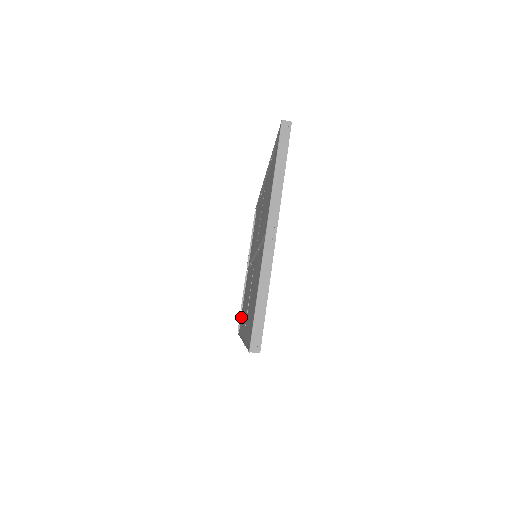
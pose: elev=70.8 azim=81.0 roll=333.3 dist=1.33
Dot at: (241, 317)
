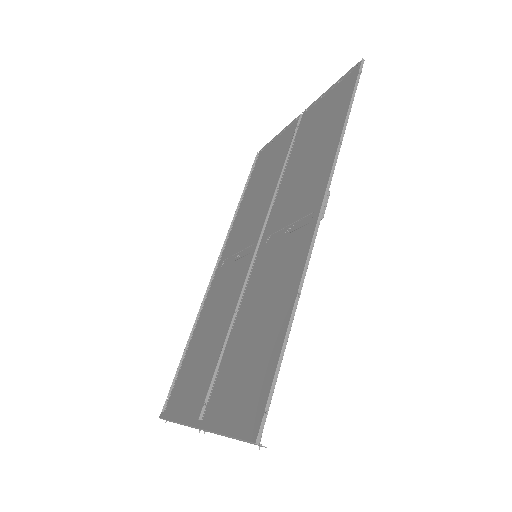
Dot at: (265, 153)
